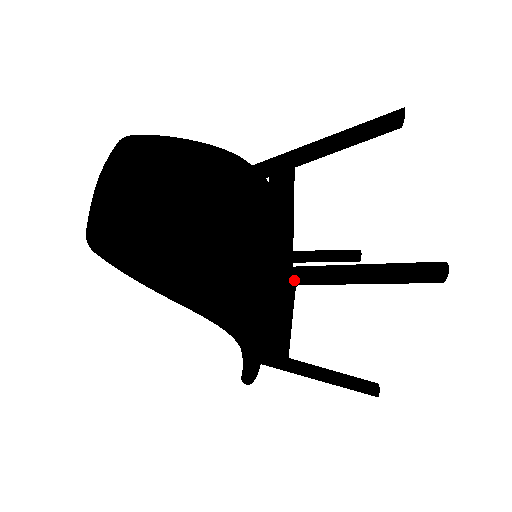
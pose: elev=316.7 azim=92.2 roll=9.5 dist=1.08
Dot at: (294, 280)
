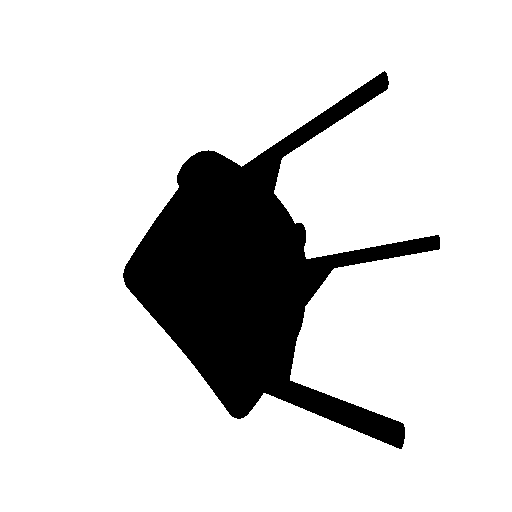
Dot at: (277, 143)
